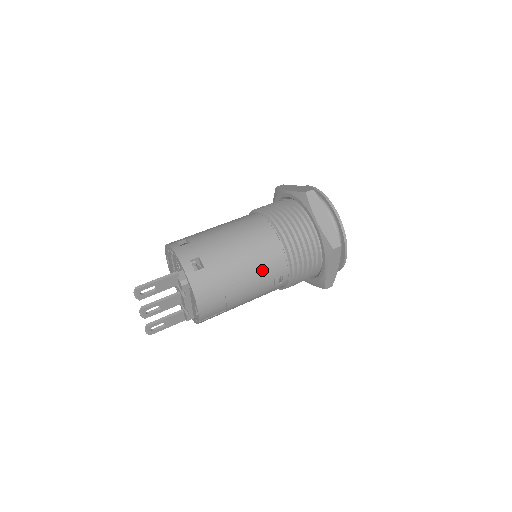
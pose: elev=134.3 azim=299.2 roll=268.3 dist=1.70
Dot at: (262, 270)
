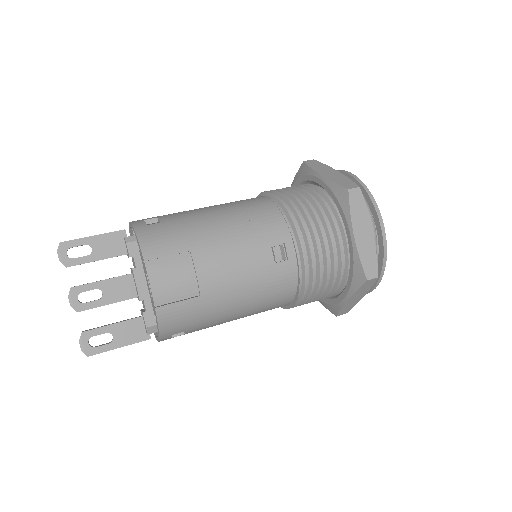
Dot at: (248, 229)
